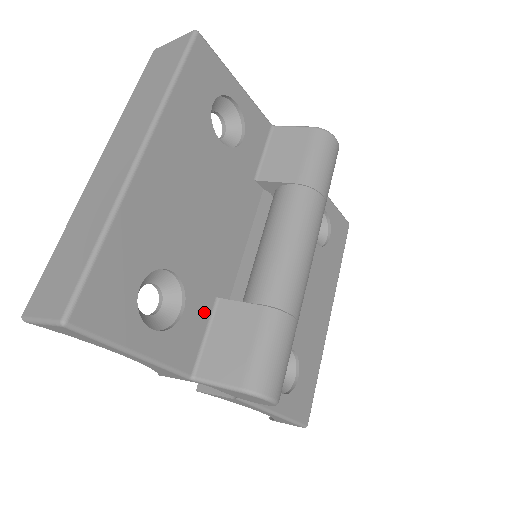
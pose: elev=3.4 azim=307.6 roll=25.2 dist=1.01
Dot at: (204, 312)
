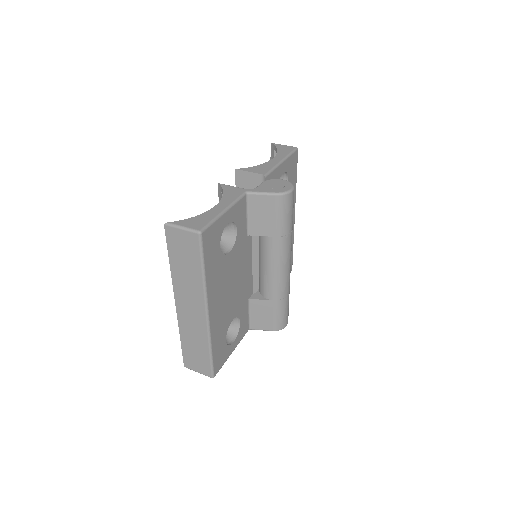
Dot at: (246, 310)
